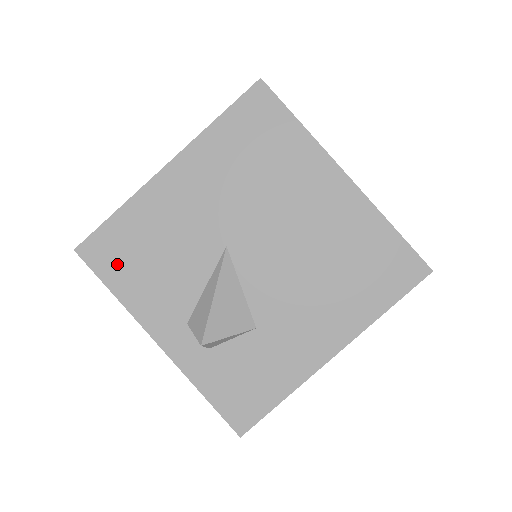
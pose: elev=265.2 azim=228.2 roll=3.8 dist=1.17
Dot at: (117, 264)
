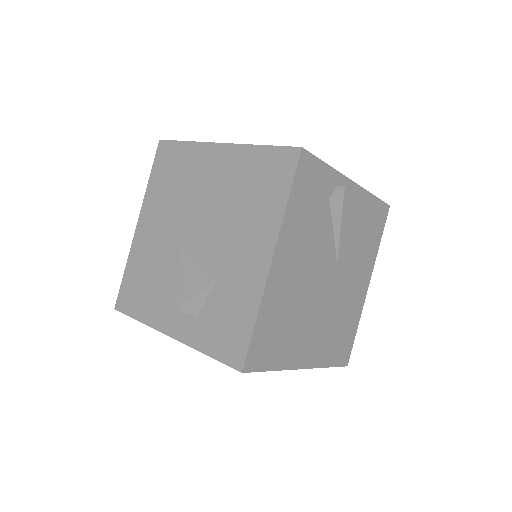
Dot at: (134, 300)
